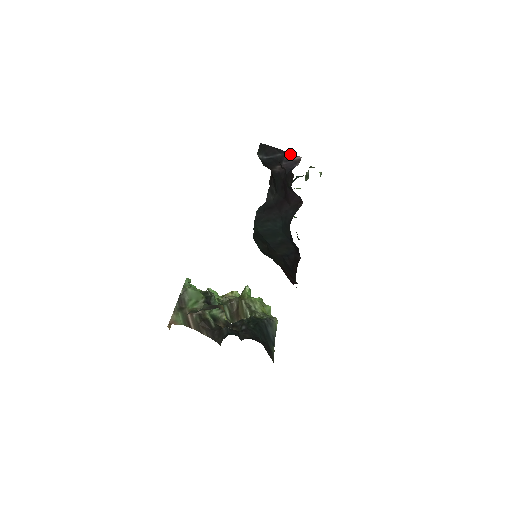
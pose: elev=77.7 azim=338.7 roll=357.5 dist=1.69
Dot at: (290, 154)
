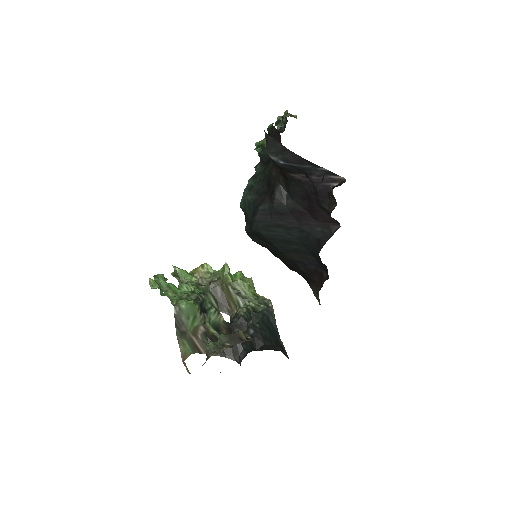
Dot at: (327, 171)
